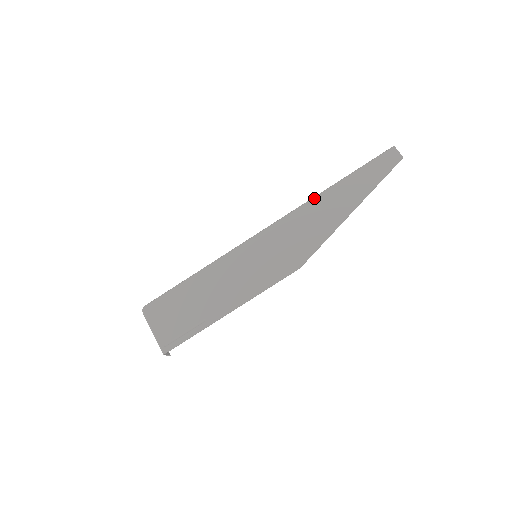
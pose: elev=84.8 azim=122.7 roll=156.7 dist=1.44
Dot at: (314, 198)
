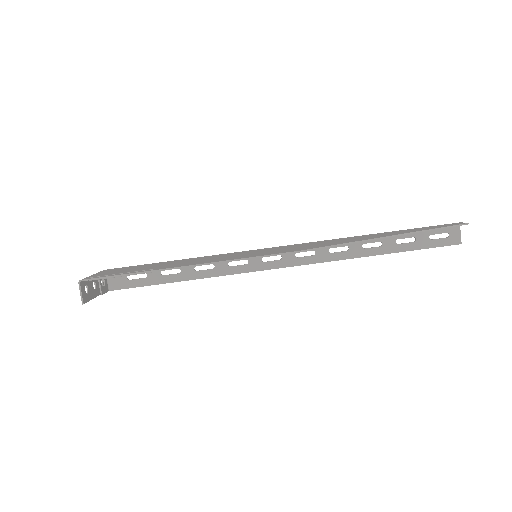
Dot at: (349, 237)
